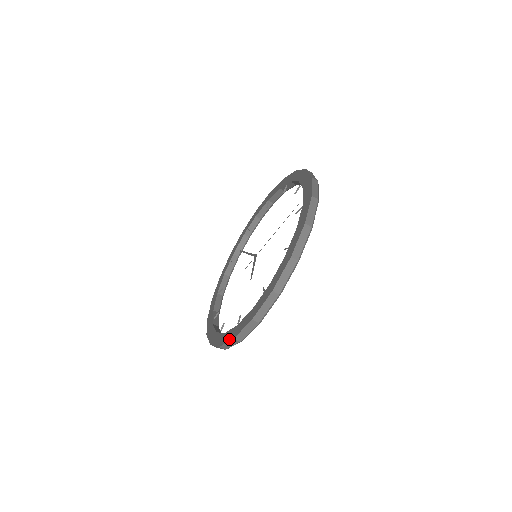
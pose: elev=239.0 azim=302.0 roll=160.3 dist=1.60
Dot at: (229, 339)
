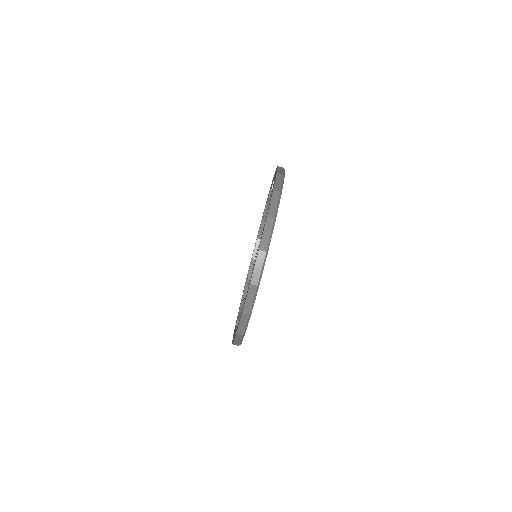
Dot at: (264, 227)
